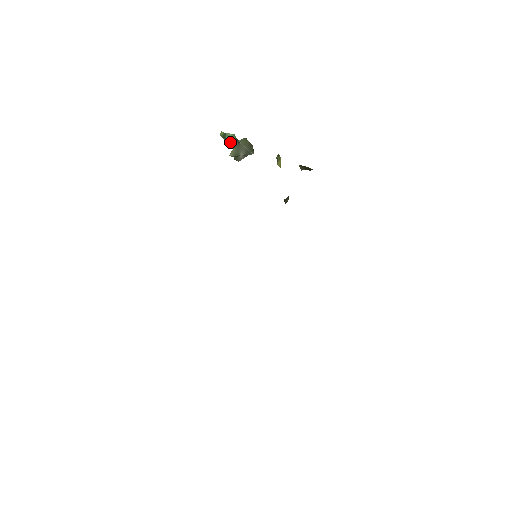
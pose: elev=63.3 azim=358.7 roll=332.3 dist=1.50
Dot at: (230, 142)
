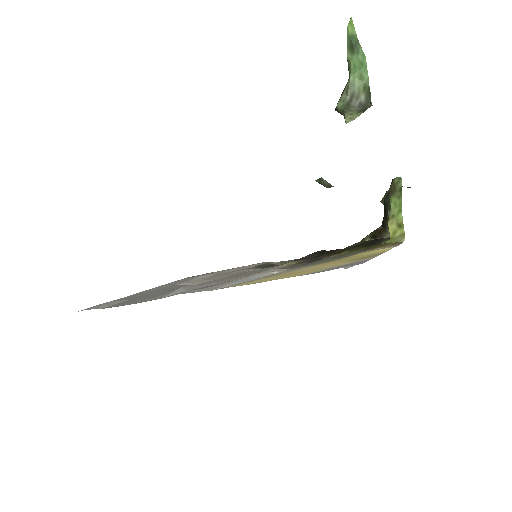
Dot at: (354, 72)
